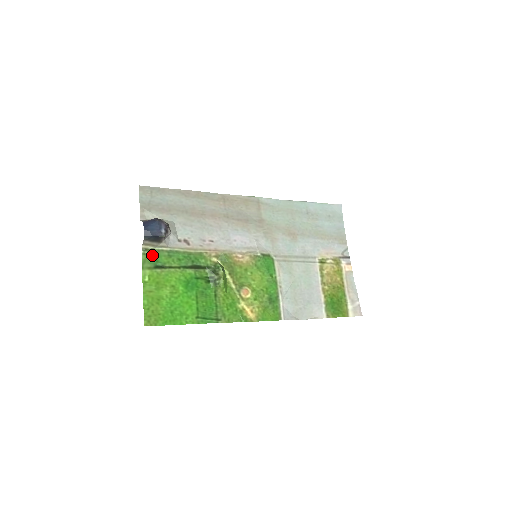
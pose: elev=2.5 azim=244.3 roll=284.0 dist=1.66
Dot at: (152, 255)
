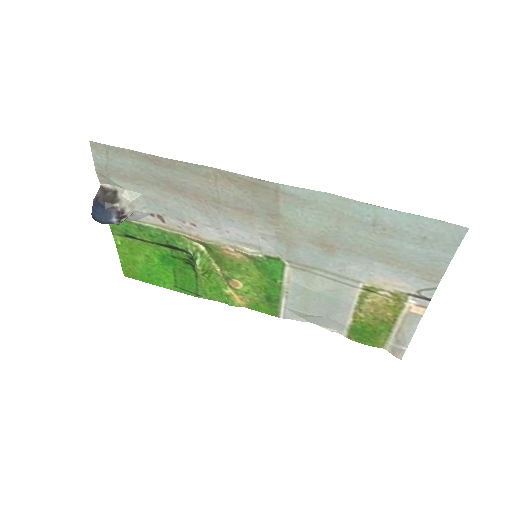
Dot at: (120, 224)
